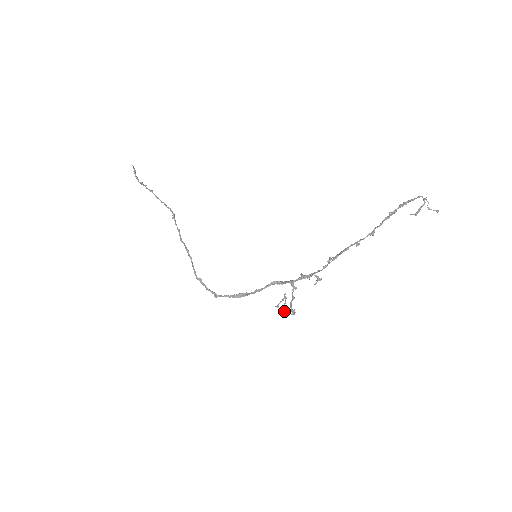
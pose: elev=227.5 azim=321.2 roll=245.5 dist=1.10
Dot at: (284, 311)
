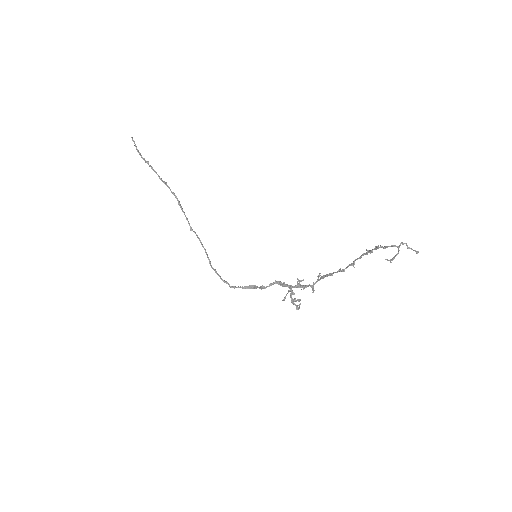
Dot at: (292, 300)
